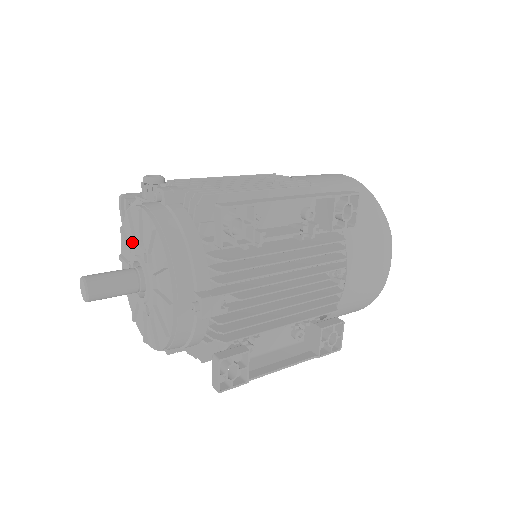
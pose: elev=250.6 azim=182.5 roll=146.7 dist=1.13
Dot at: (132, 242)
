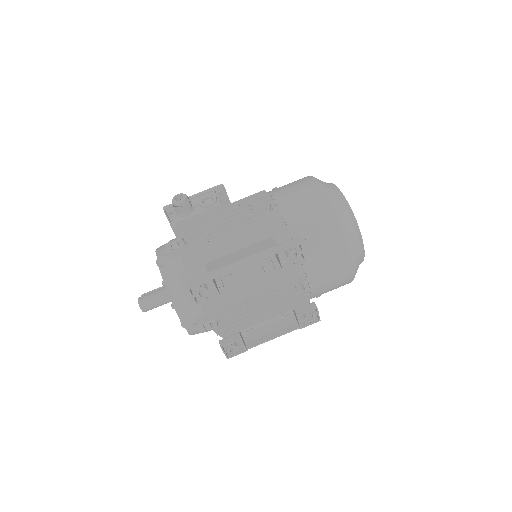
Dot at: occluded
